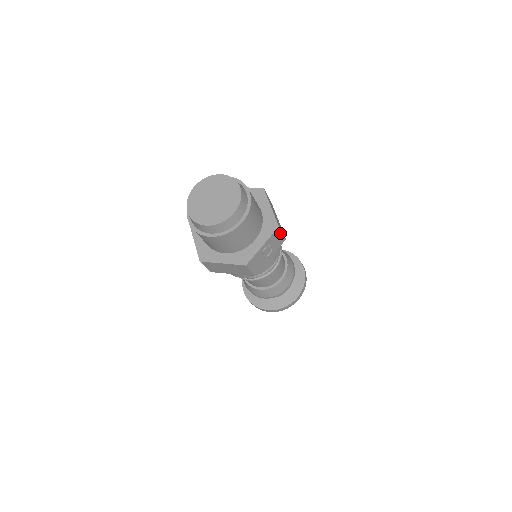
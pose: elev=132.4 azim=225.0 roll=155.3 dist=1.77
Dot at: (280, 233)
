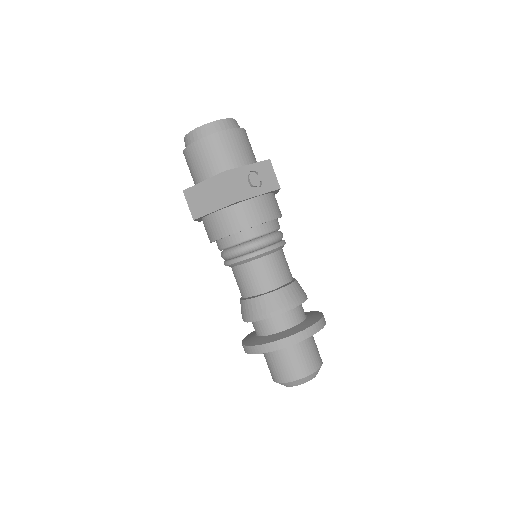
Dot at: (272, 171)
